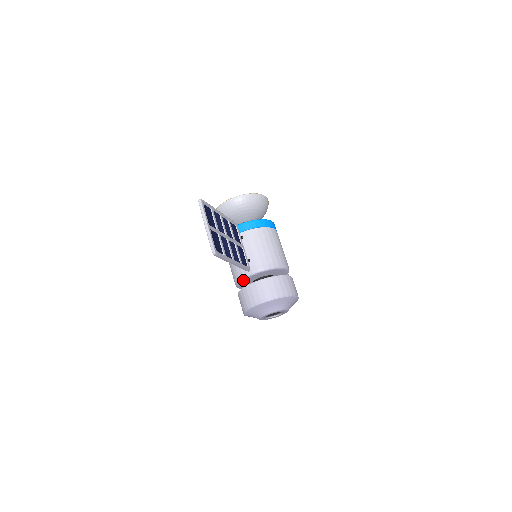
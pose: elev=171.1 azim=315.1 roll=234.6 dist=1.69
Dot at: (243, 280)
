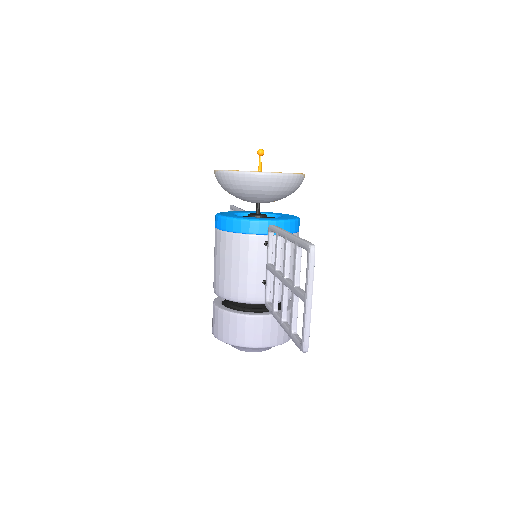
Dot at: (242, 302)
